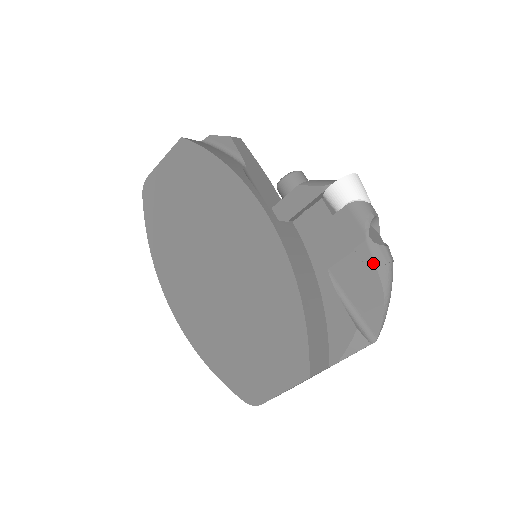
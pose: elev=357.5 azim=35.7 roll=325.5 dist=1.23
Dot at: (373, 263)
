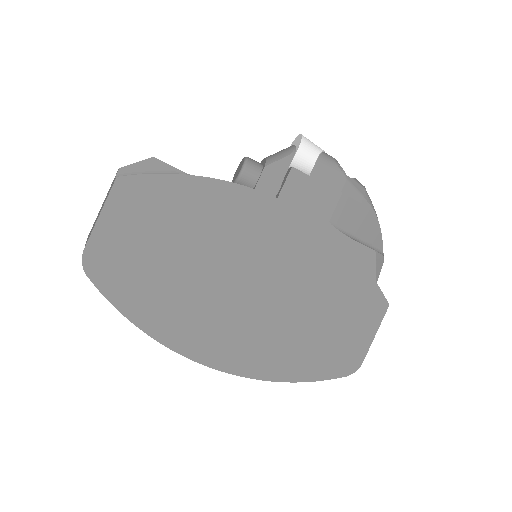
Dot at: (359, 194)
